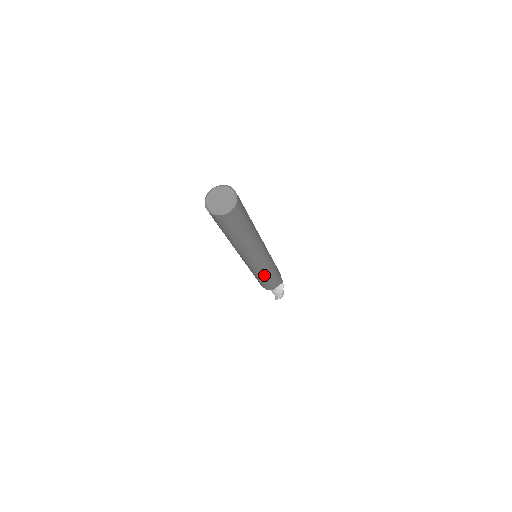
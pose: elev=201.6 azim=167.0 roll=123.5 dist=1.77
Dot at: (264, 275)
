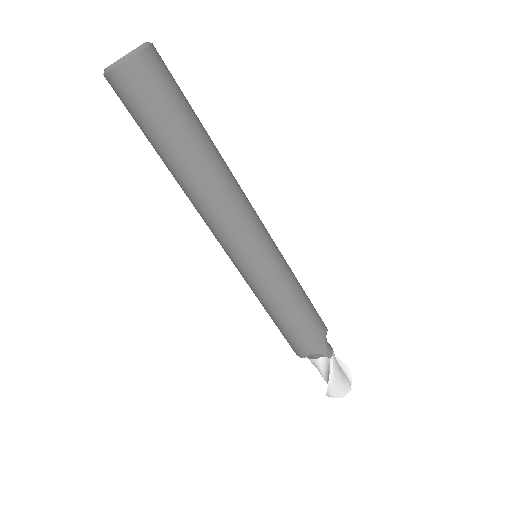
Dot at: (267, 301)
